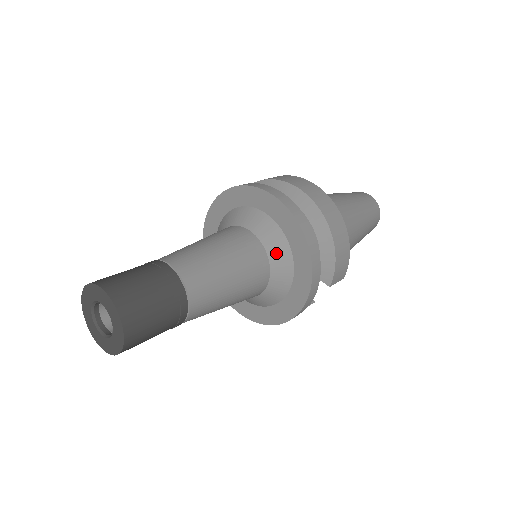
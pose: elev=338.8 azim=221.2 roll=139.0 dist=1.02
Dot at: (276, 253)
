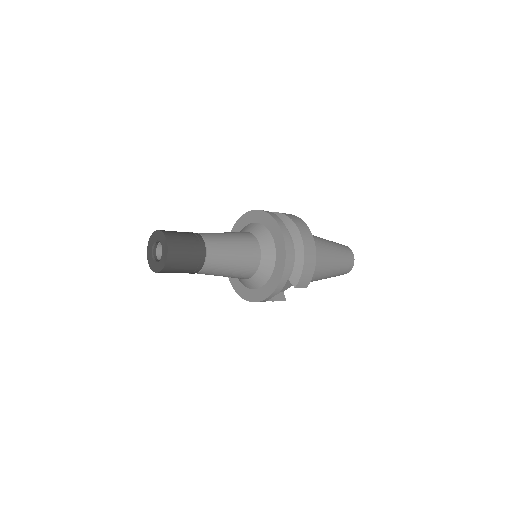
Dot at: (266, 254)
